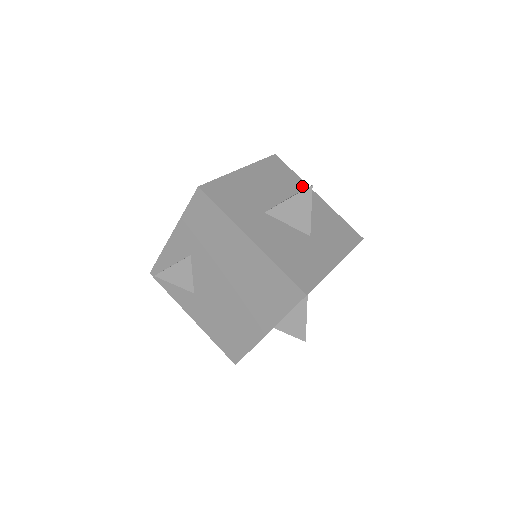
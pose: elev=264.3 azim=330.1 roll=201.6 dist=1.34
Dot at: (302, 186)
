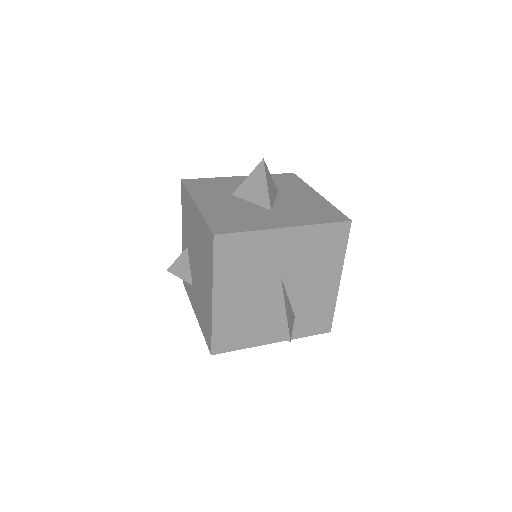
Dot at: (303, 188)
